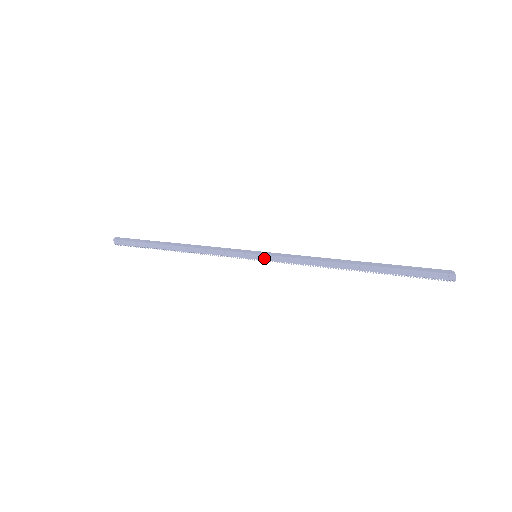
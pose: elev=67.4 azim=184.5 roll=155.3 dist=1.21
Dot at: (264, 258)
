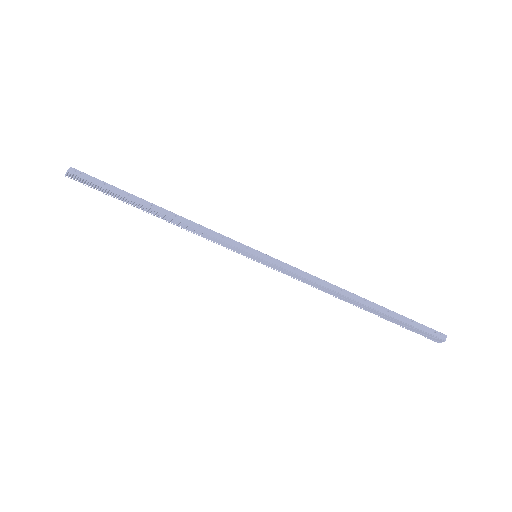
Dot at: (268, 258)
